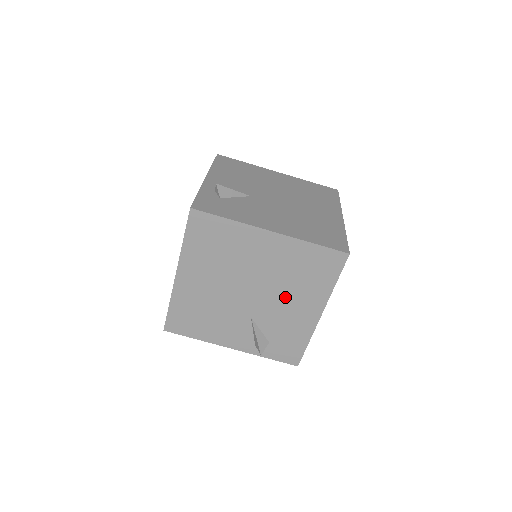
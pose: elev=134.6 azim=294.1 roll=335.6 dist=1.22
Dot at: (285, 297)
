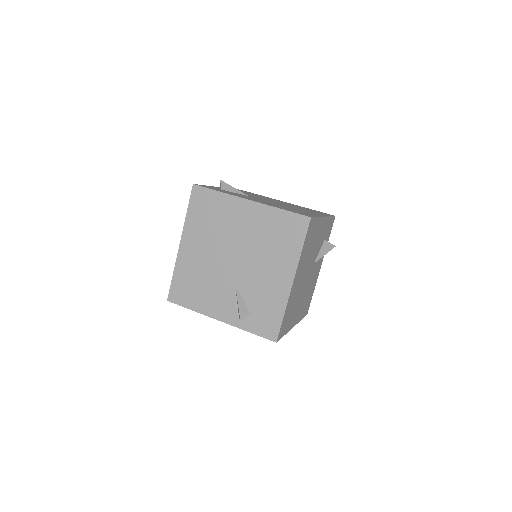
Dot at: (262, 263)
